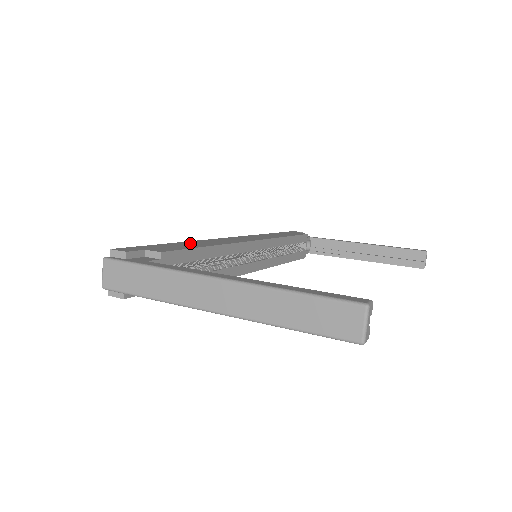
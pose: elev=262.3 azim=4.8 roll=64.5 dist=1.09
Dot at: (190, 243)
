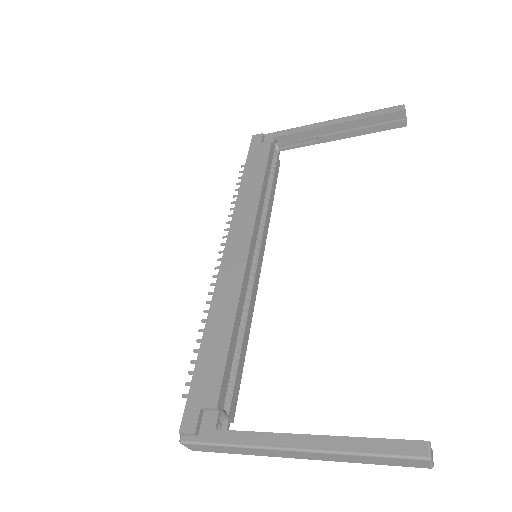
Dot at: (212, 334)
